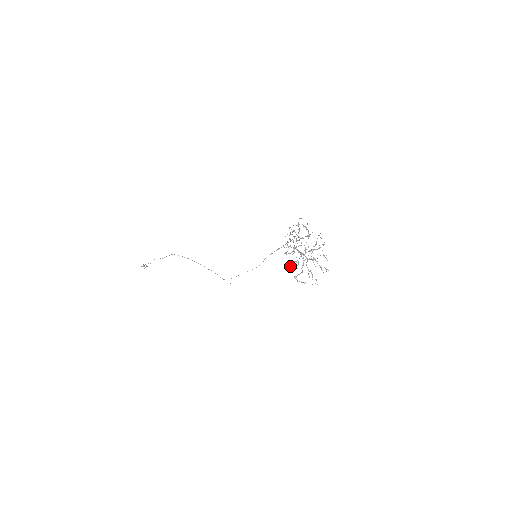
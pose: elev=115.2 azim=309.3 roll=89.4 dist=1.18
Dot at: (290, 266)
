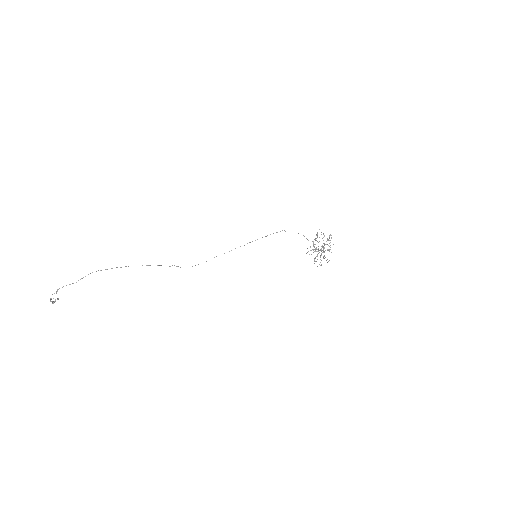
Dot at: occluded
